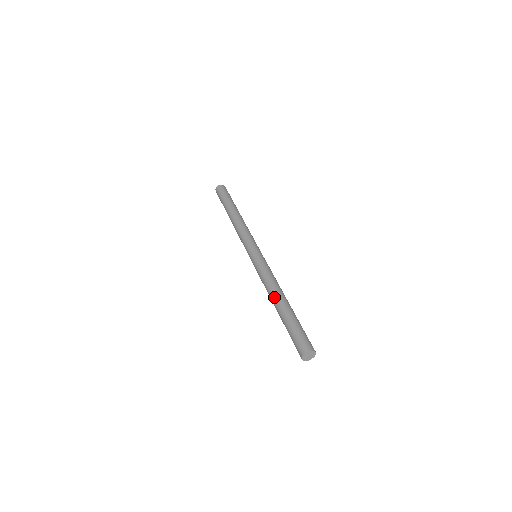
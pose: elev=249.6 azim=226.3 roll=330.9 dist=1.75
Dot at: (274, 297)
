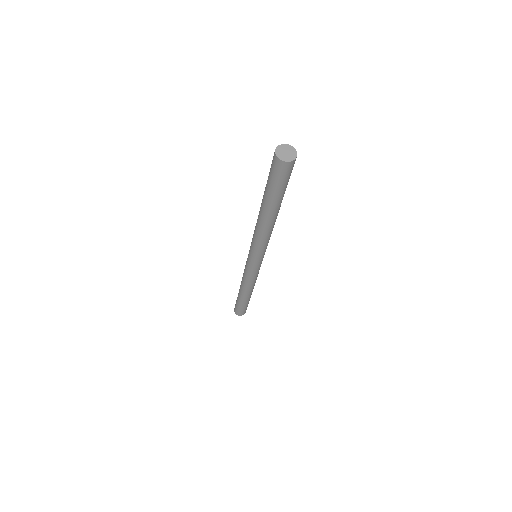
Dot at: occluded
